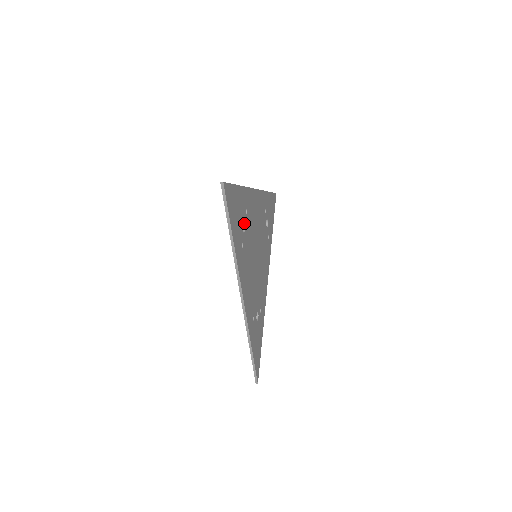
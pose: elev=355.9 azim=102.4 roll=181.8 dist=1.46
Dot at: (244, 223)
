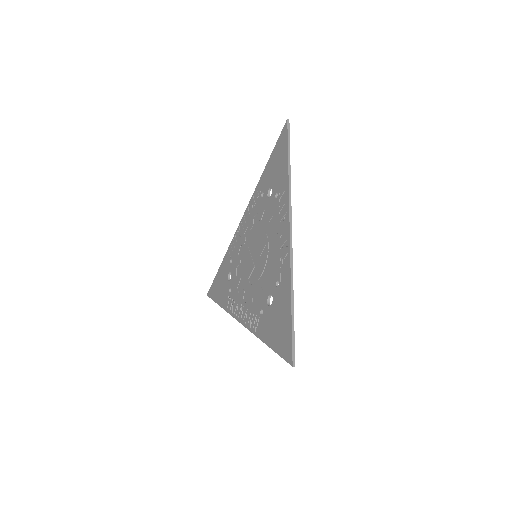
Dot at: (269, 195)
